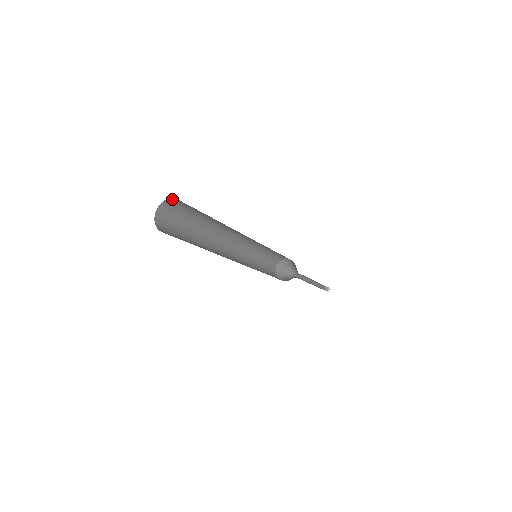
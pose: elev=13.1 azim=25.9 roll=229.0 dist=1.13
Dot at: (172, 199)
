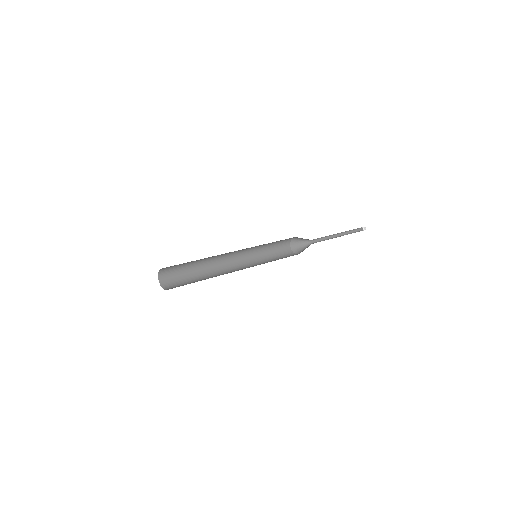
Dot at: occluded
